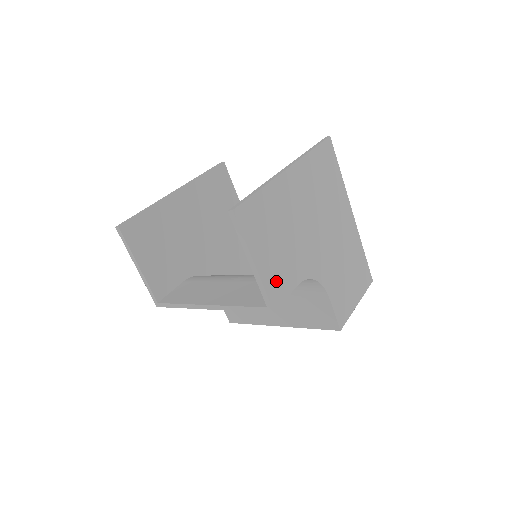
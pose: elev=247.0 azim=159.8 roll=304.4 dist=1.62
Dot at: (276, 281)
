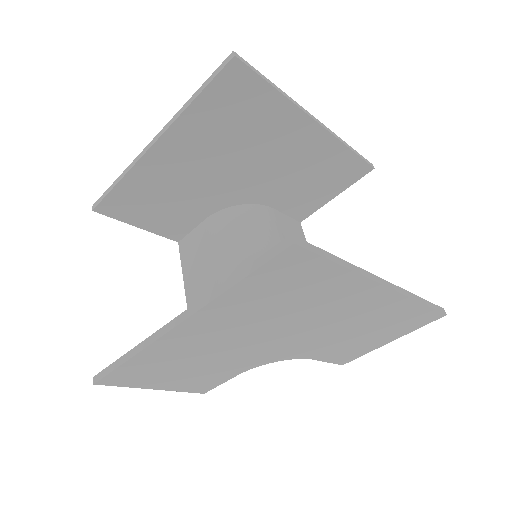
Dot at: (198, 384)
